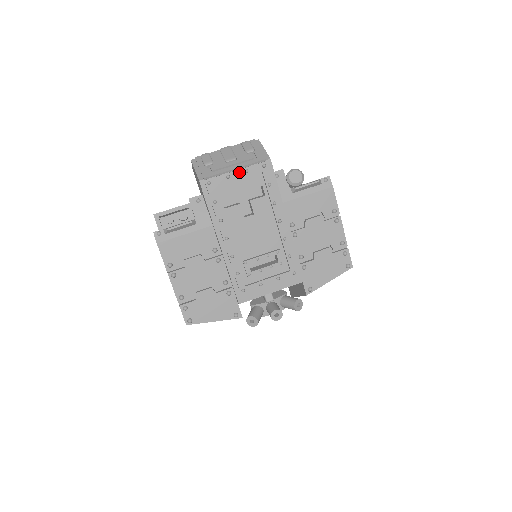
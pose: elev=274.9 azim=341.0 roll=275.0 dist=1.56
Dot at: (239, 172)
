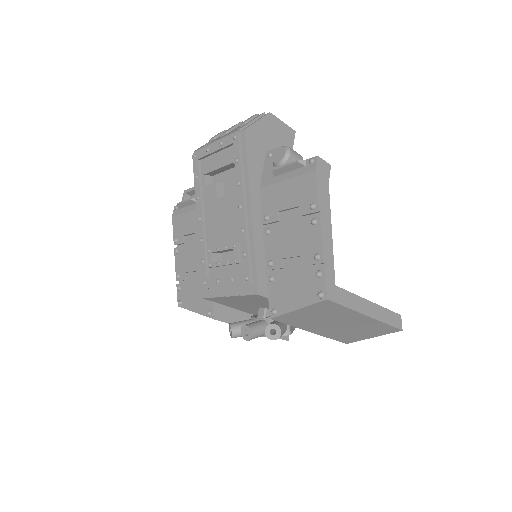
Dot at: (216, 145)
